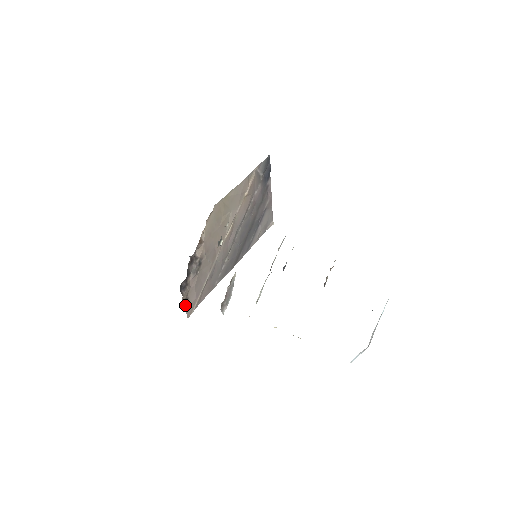
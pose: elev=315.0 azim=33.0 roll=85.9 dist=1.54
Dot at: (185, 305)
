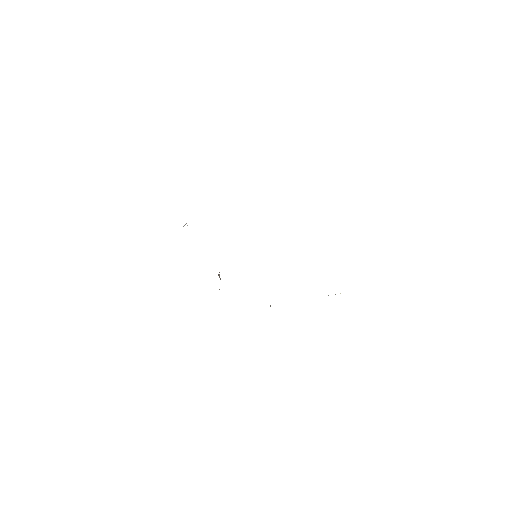
Dot at: occluded
